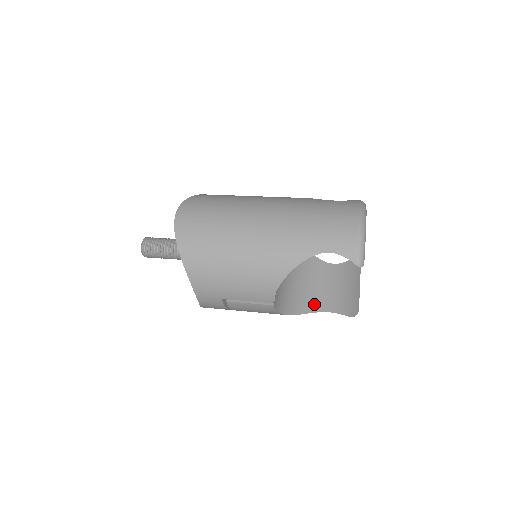
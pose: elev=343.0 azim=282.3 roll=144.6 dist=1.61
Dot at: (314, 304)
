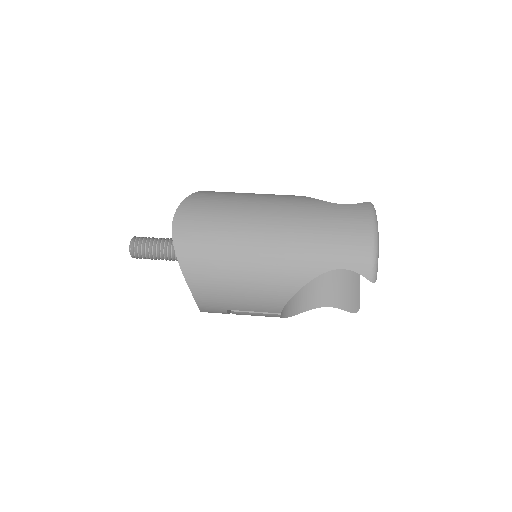
Dot at: (314, 299)
